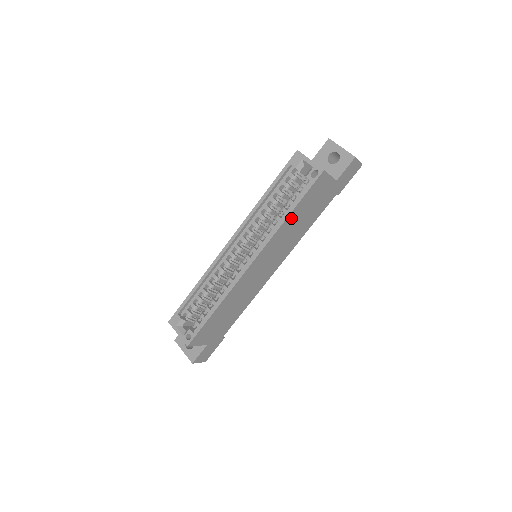
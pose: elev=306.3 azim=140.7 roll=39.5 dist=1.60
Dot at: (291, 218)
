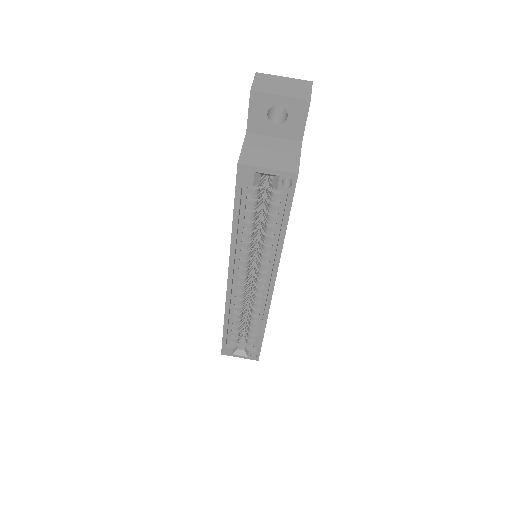
Dot at: occluded
